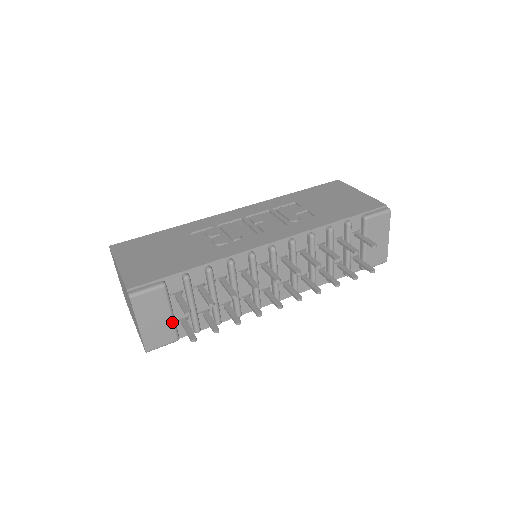
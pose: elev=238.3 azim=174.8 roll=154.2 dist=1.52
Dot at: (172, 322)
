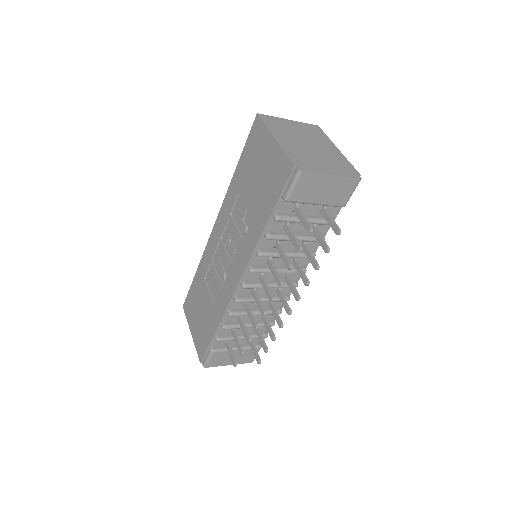
Dot at: (244, 350)
